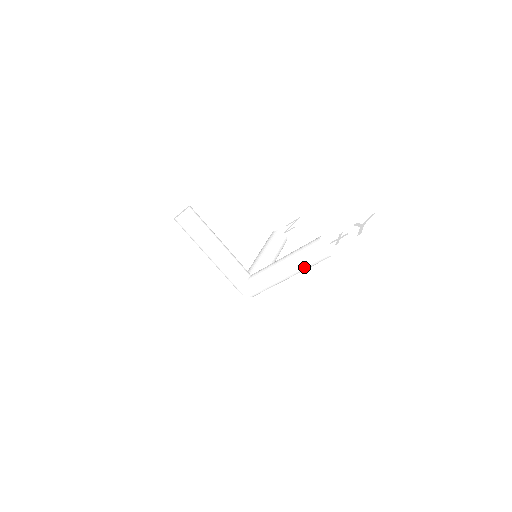
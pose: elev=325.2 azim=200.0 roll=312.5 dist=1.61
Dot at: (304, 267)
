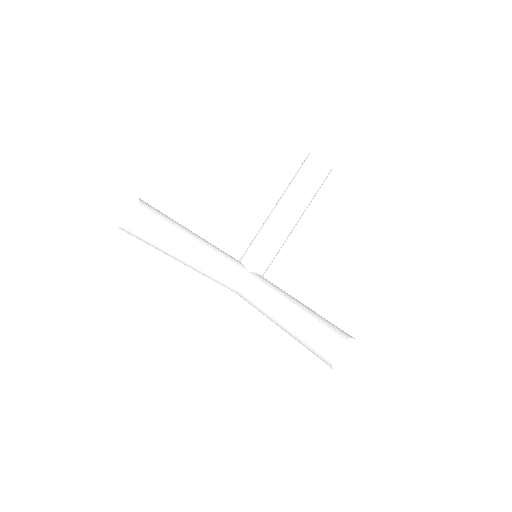
Dot at: occluded
